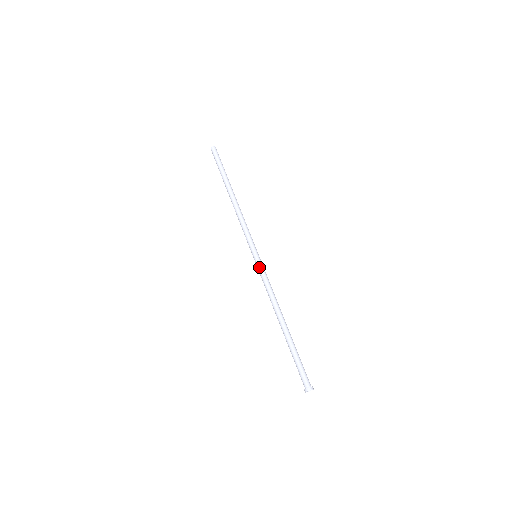
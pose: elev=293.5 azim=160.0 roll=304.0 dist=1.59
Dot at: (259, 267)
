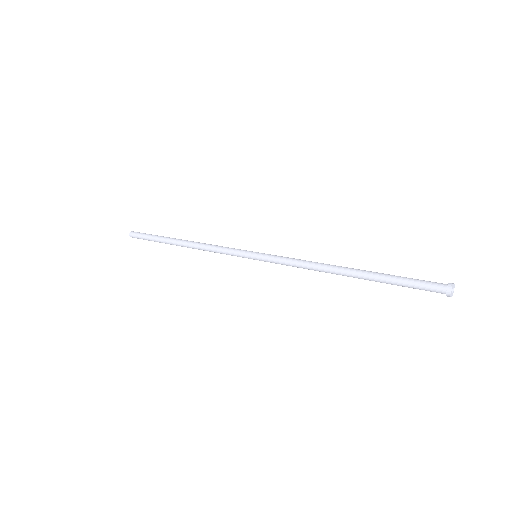
Dot at: (269, 256)
